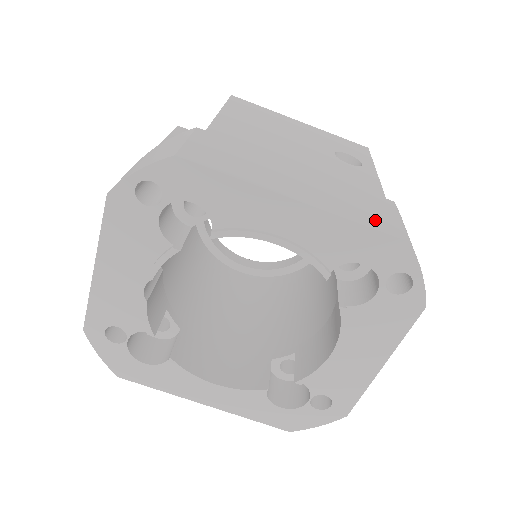
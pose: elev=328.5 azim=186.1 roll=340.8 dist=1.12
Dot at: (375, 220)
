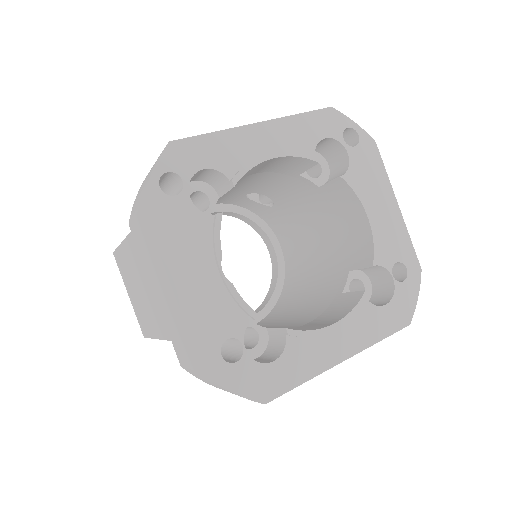
Dot at: occluded
